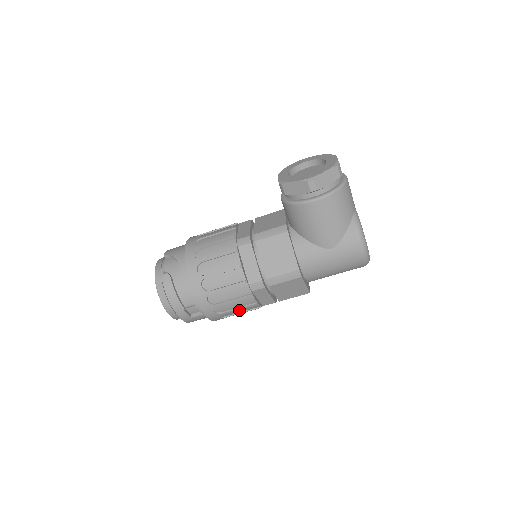
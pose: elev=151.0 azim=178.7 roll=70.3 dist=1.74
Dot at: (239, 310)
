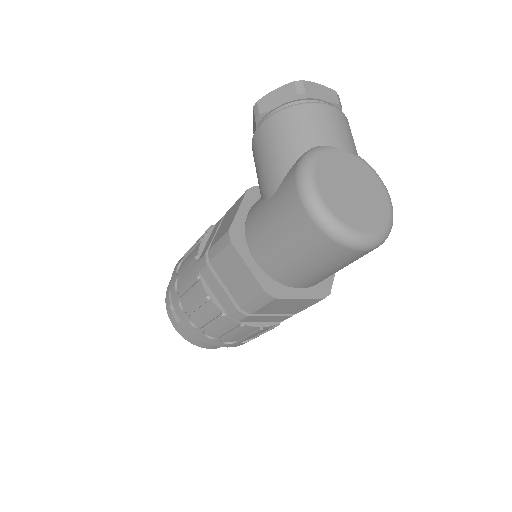
Dot at: (203, 313)
